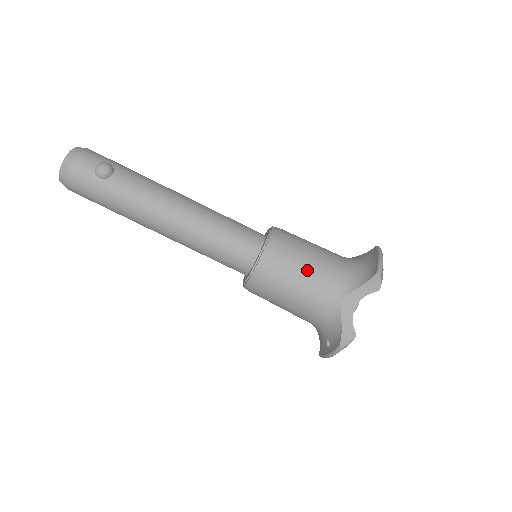
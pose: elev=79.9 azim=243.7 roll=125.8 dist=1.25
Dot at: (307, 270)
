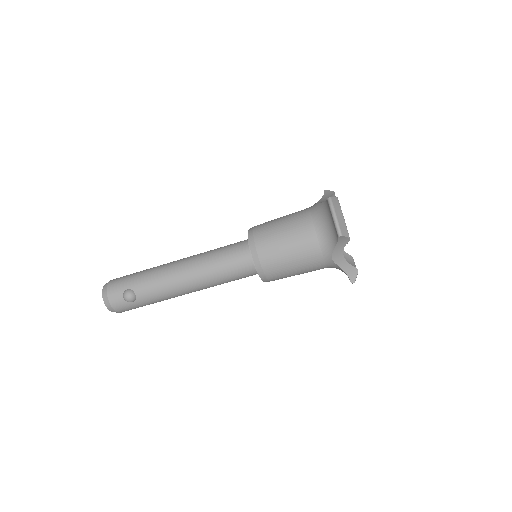
Dot at: (293, 259)
